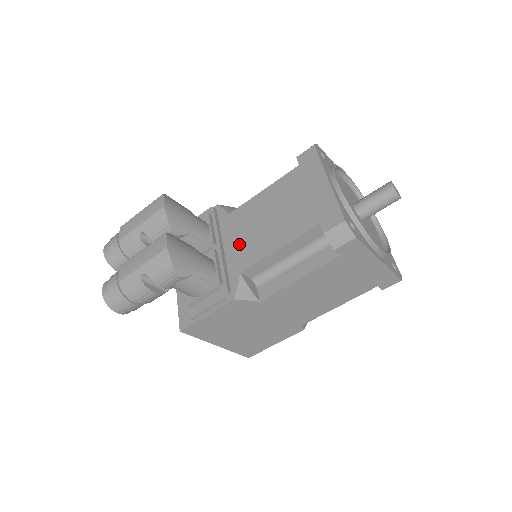
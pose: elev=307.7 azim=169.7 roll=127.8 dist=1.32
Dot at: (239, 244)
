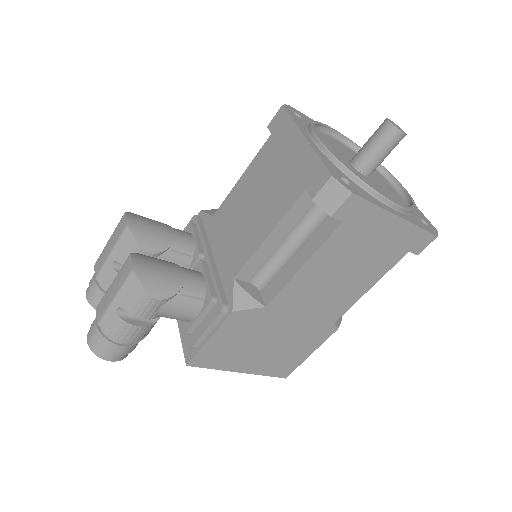
Dot at: (227, 246)
